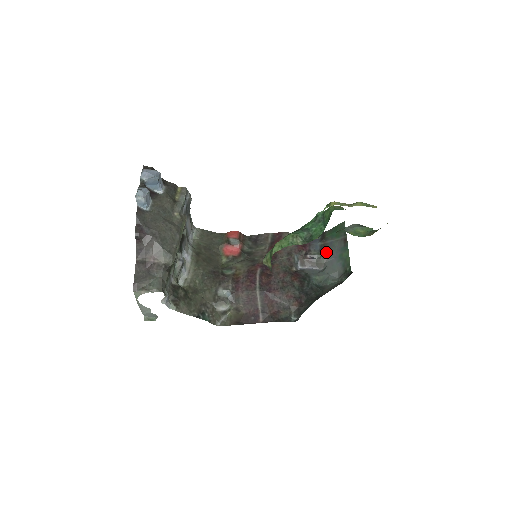
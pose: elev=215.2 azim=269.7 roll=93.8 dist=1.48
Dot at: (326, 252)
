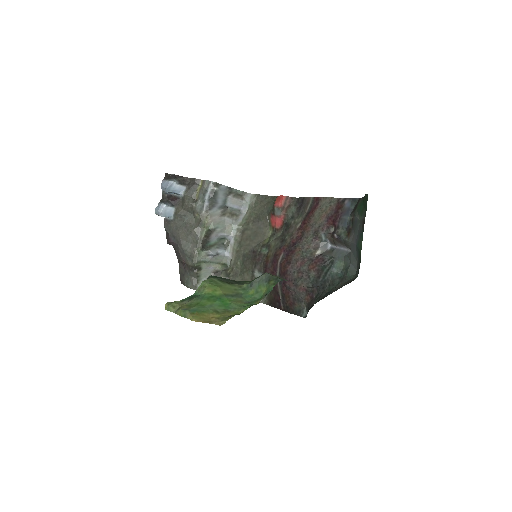
Dot at: (350, 233)
